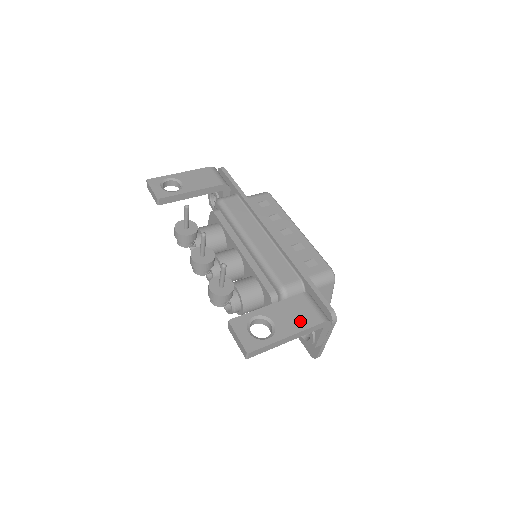
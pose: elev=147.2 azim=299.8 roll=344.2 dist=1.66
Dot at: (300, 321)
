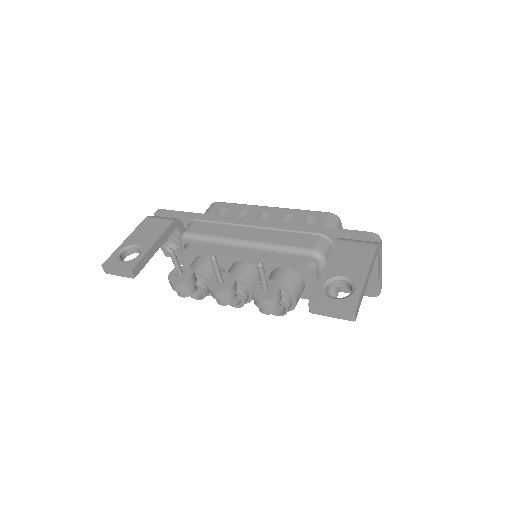
Dot at: (360, 259)
